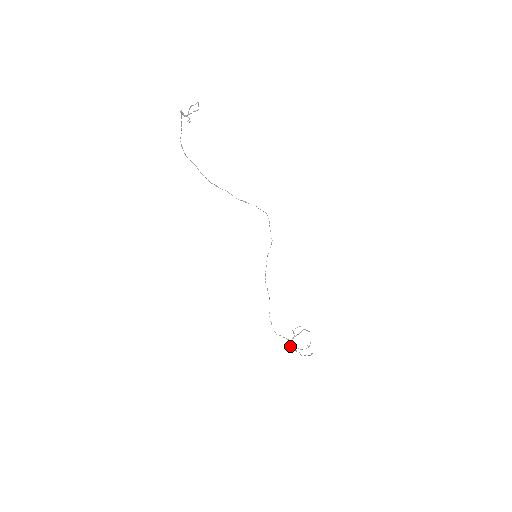
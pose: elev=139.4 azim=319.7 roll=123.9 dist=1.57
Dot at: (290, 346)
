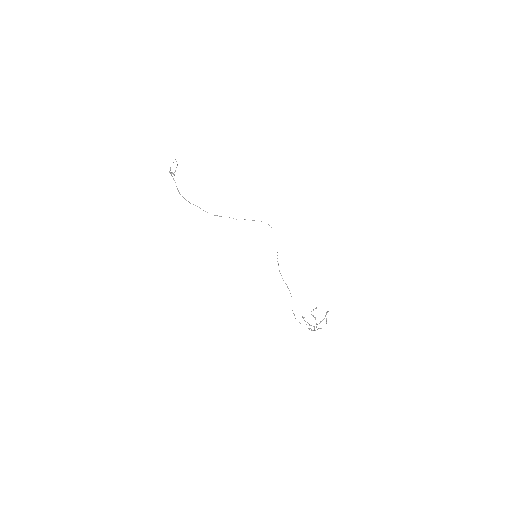
Dot at: occluded
